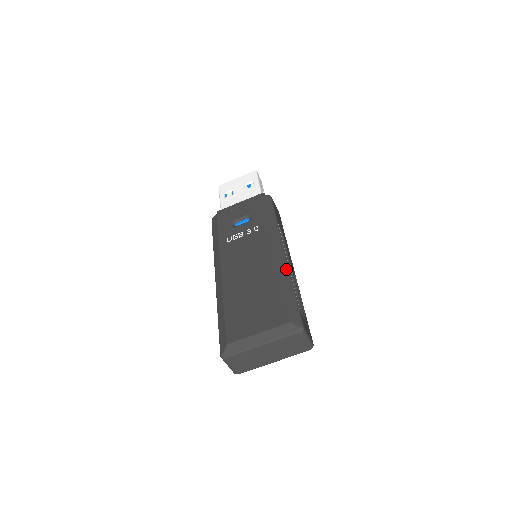
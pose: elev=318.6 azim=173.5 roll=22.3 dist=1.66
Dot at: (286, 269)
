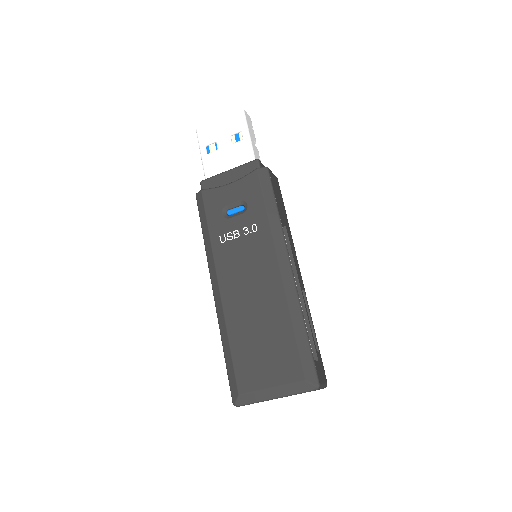
Dot at: (295, 299)
